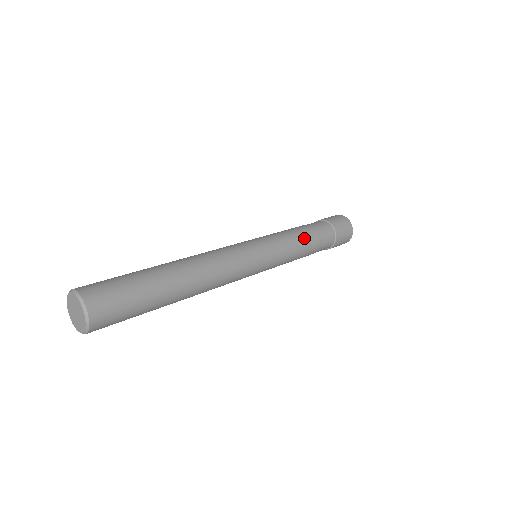
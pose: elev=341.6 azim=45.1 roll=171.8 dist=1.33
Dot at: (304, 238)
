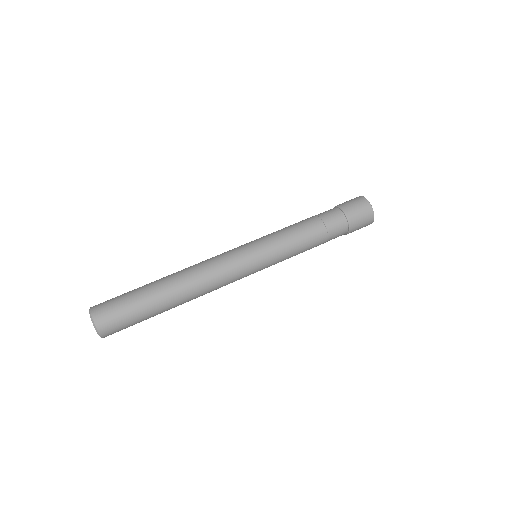
Dot at: (304, 231)
